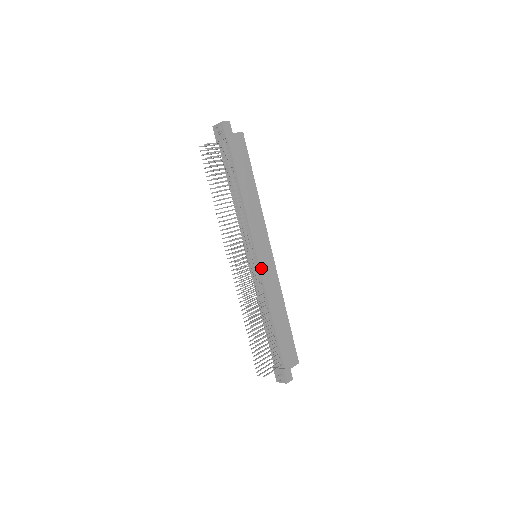
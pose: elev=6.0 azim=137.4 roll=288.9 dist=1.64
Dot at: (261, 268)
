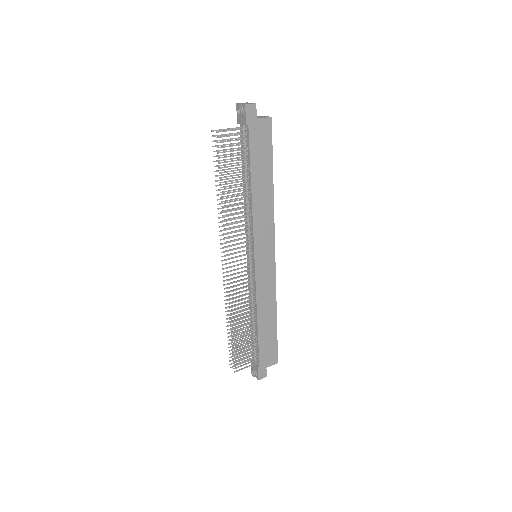
Dot at: (257, 271)
